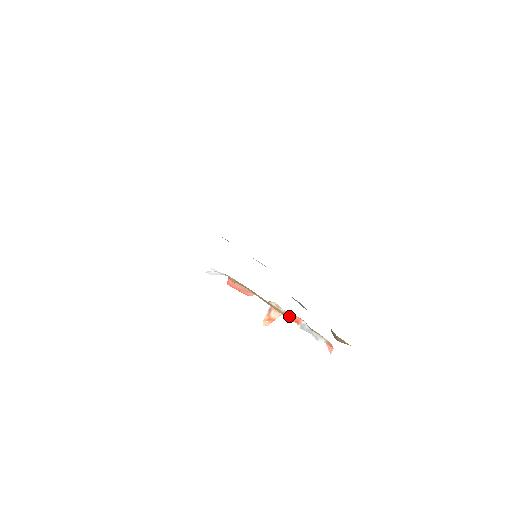
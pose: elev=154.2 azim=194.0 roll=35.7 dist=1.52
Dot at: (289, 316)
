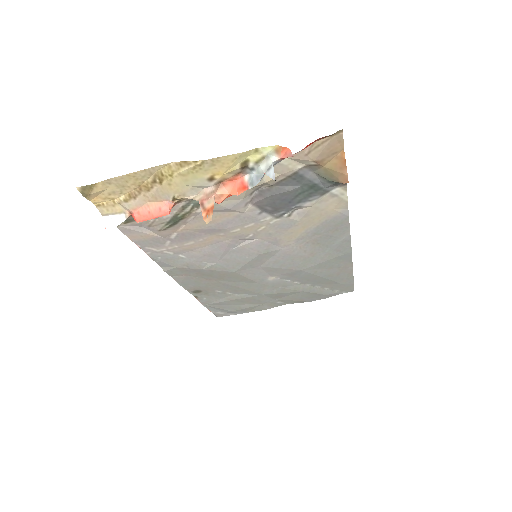
Dot at: (230, 191)
